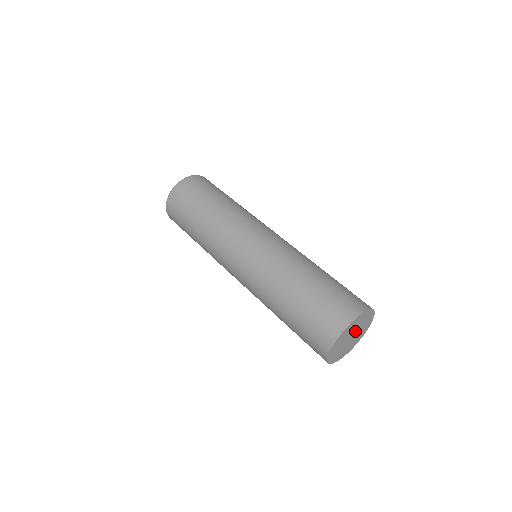
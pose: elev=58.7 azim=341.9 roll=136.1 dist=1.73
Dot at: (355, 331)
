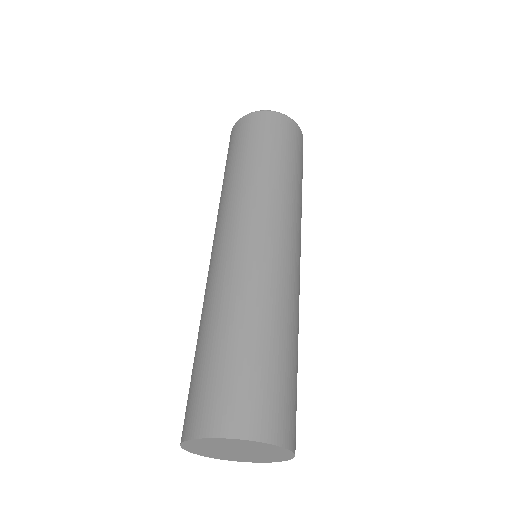
Dot at: (249, 451)
